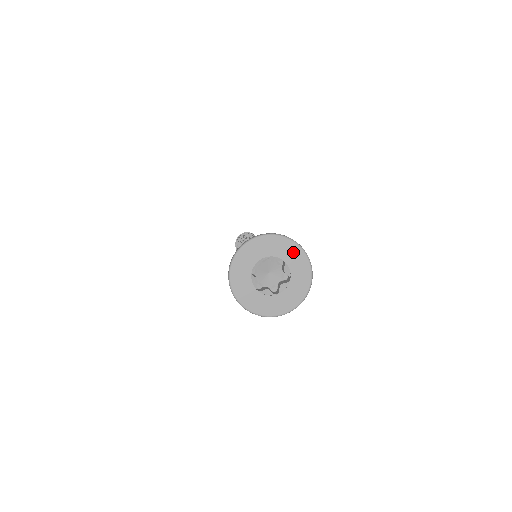
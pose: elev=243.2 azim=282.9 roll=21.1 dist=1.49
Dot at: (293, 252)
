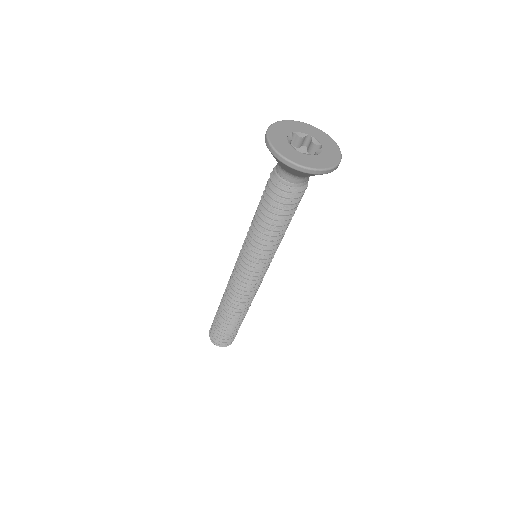
Dot at: (333, 148)
